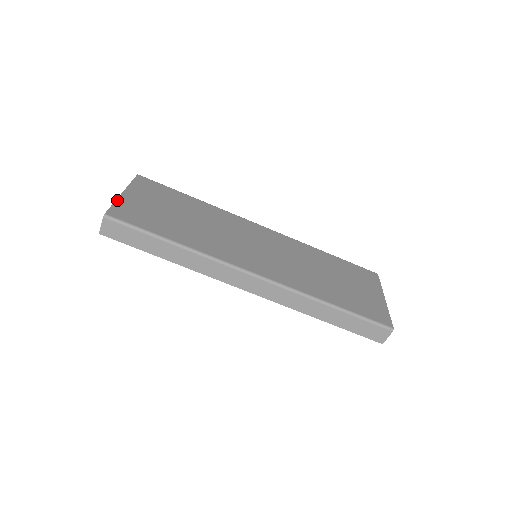
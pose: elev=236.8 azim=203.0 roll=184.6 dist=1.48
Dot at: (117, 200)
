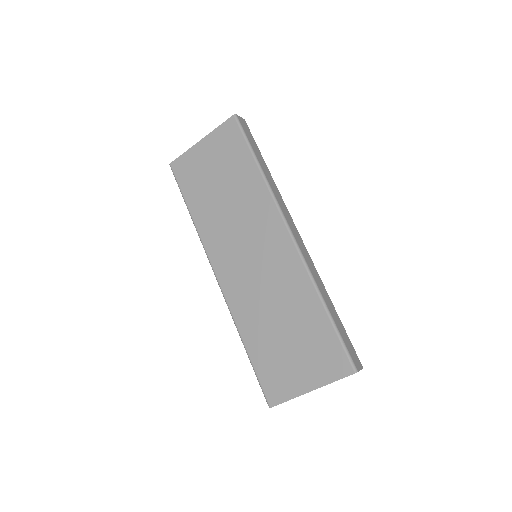
Dot at: (188, 150)
